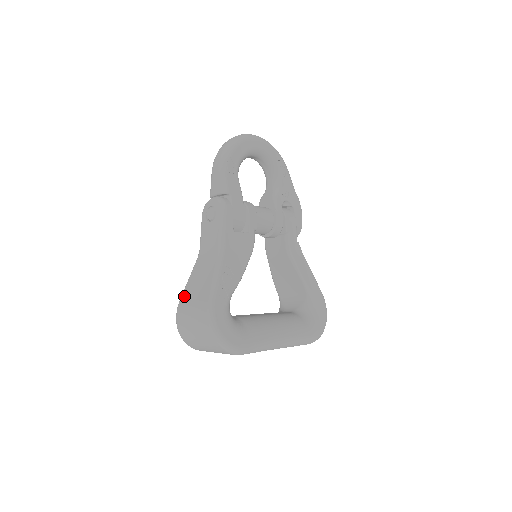
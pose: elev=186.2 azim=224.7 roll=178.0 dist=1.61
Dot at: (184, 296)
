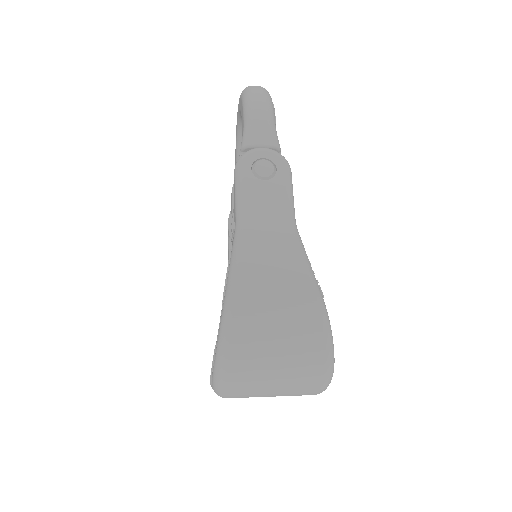
Dot at: (242, 287)
